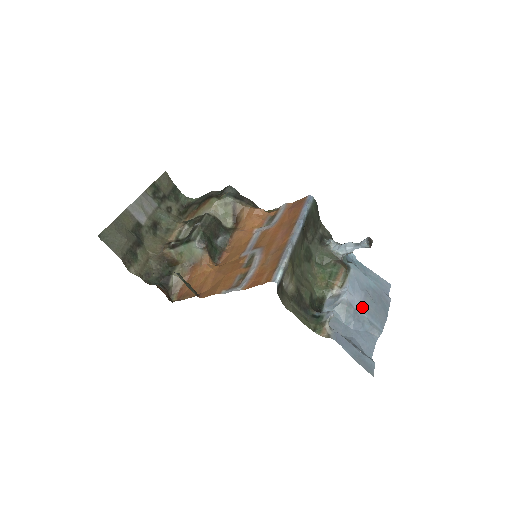
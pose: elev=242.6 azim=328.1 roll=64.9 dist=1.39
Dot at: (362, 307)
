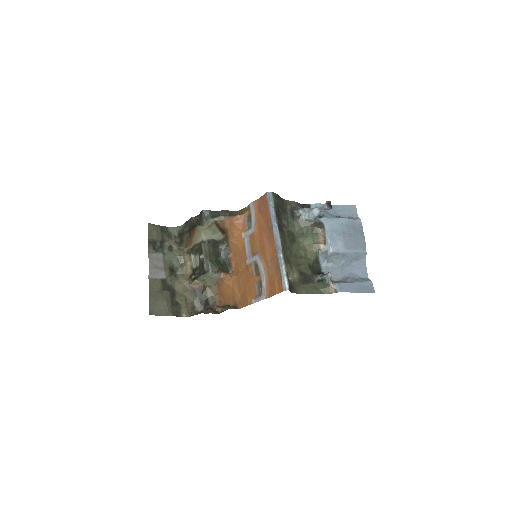
Dot at: (346, 248)
